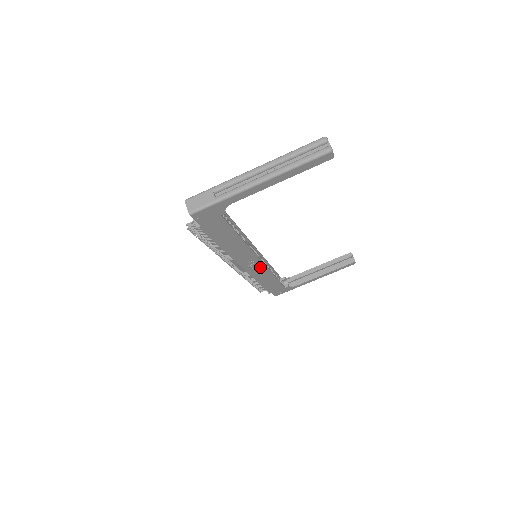
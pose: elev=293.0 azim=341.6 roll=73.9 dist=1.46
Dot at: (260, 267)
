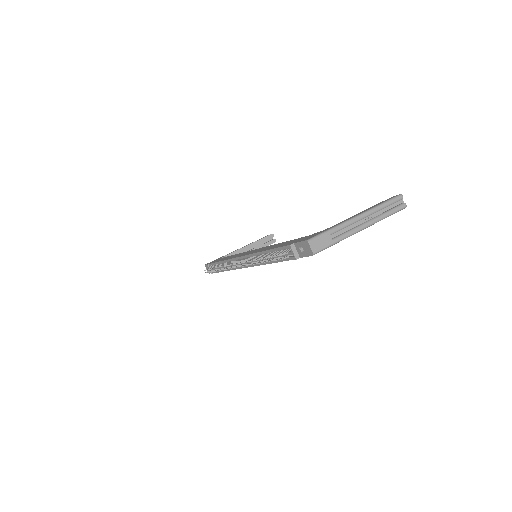
Dot at: occluded
